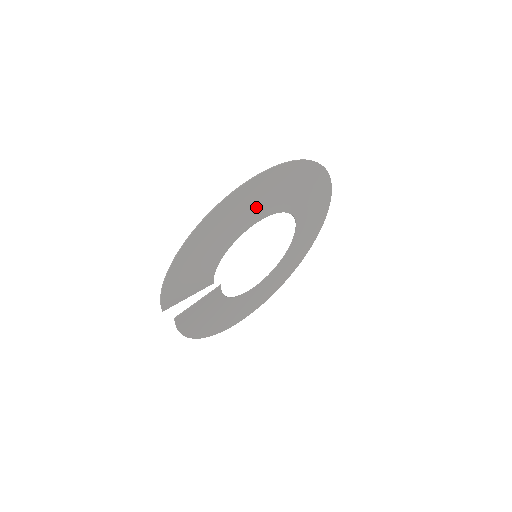
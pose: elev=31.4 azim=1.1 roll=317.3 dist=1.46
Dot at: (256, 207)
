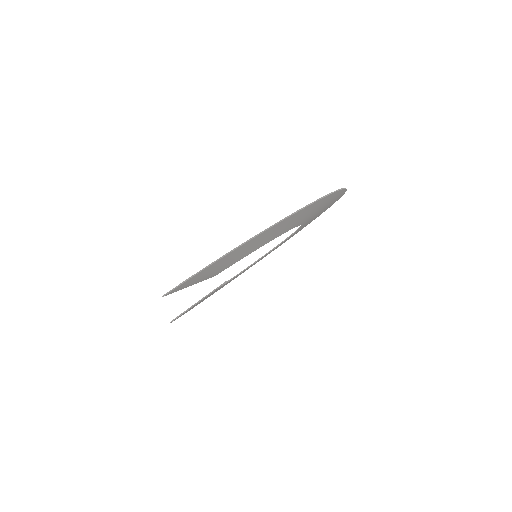
Dot at: (296, 222)
